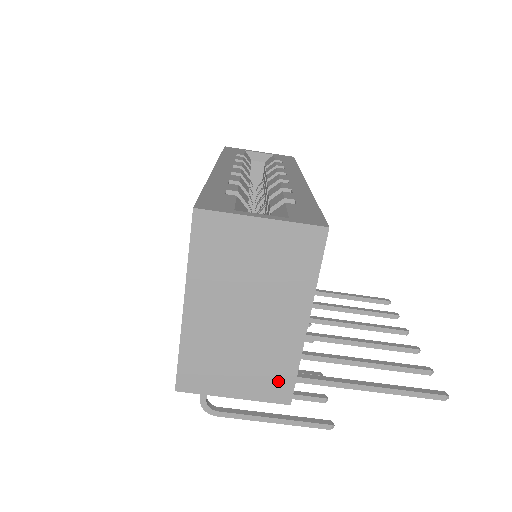
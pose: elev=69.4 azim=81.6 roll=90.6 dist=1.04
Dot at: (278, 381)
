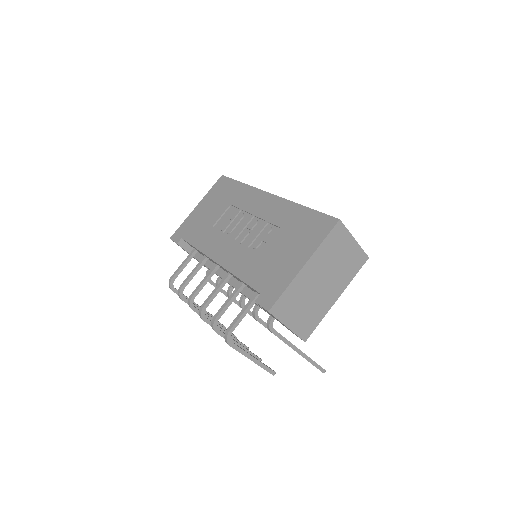
Dot at: (309, 326)
